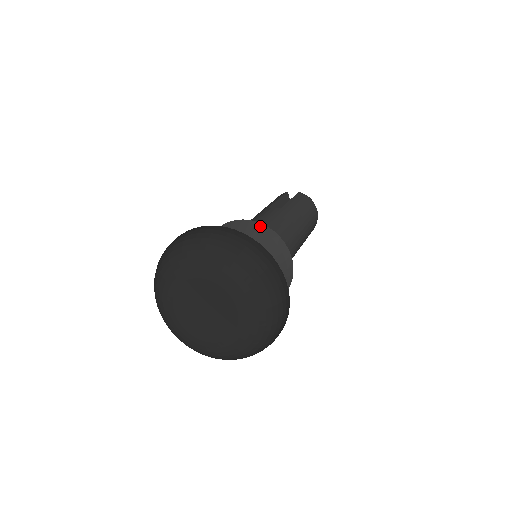
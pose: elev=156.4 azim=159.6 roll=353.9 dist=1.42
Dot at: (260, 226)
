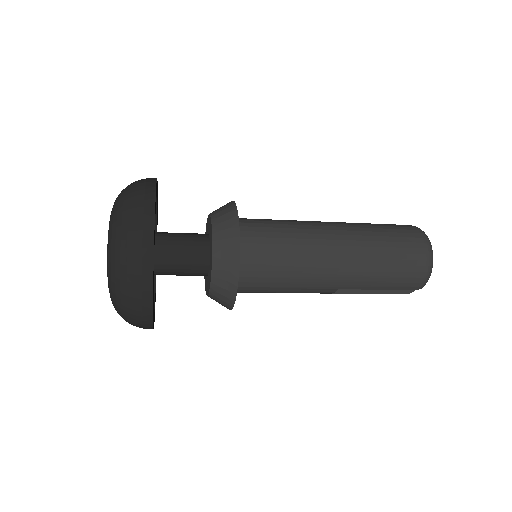
Dot at: (229, 202)
